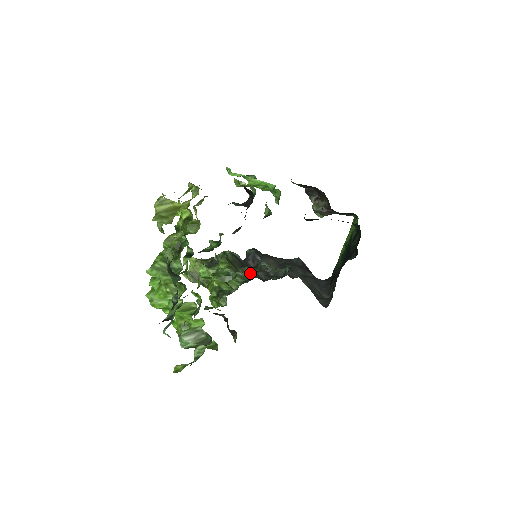
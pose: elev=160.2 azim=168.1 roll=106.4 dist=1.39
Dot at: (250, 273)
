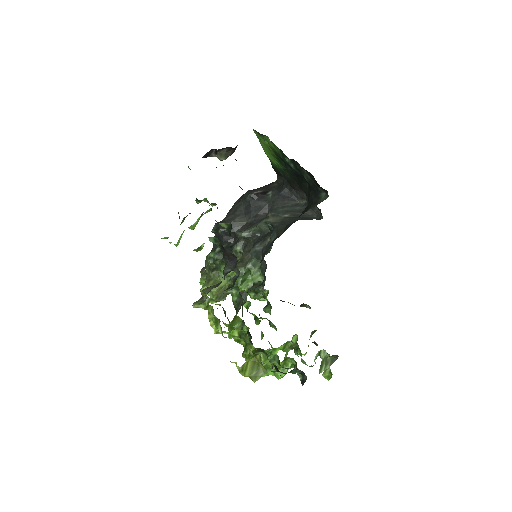
Dot at: (252, 256)
